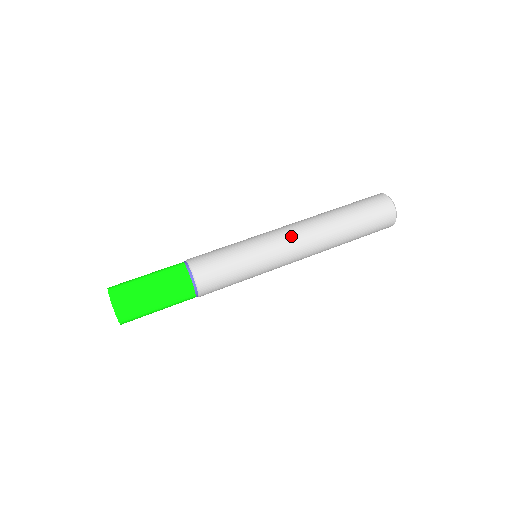
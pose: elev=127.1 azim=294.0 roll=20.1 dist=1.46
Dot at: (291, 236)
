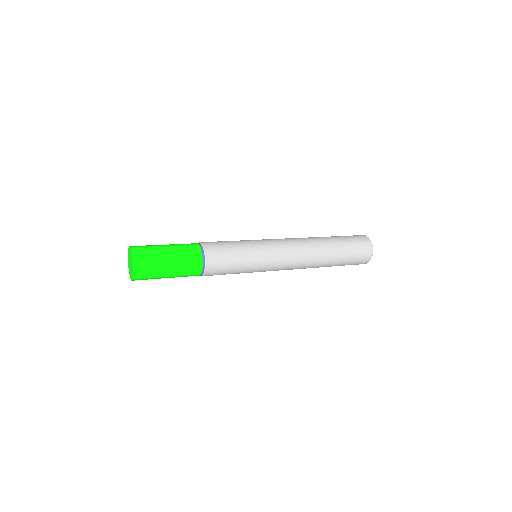
Dot at: (287, 241)
